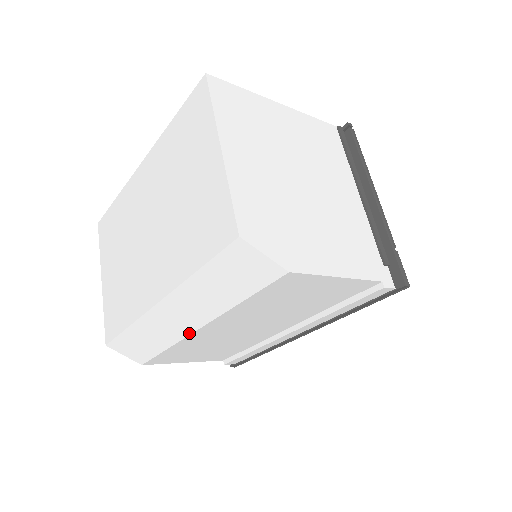
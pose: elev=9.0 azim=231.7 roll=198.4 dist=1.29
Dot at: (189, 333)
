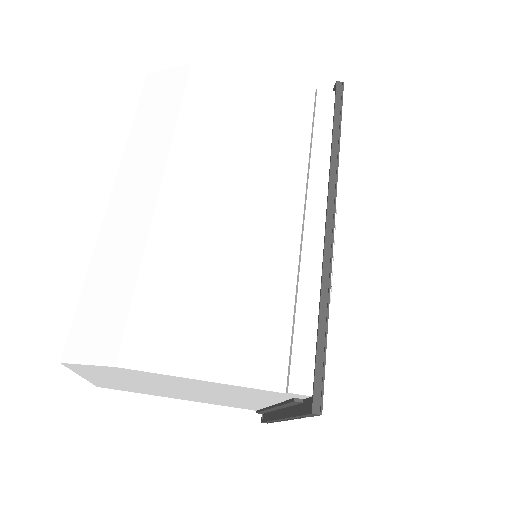
Dot at: (152, 211)
